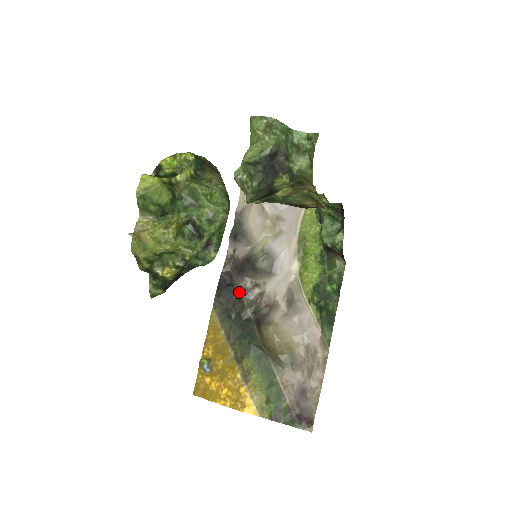
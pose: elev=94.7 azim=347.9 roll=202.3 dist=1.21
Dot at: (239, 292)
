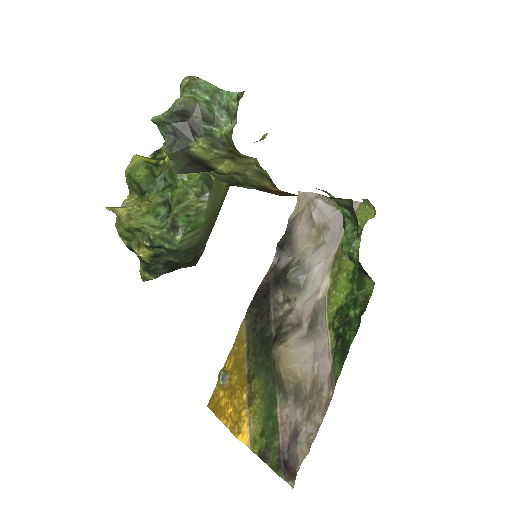
Dot at: (270, 305)
